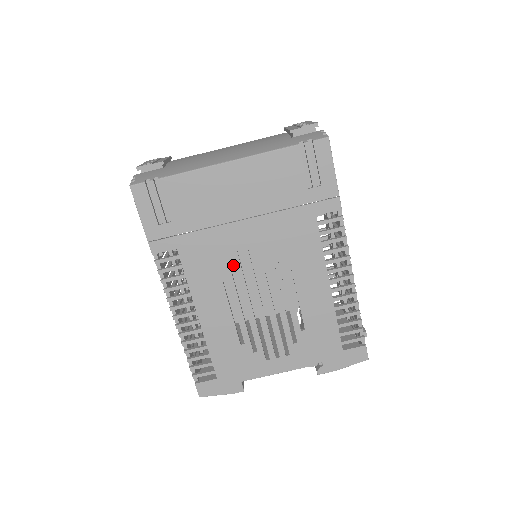
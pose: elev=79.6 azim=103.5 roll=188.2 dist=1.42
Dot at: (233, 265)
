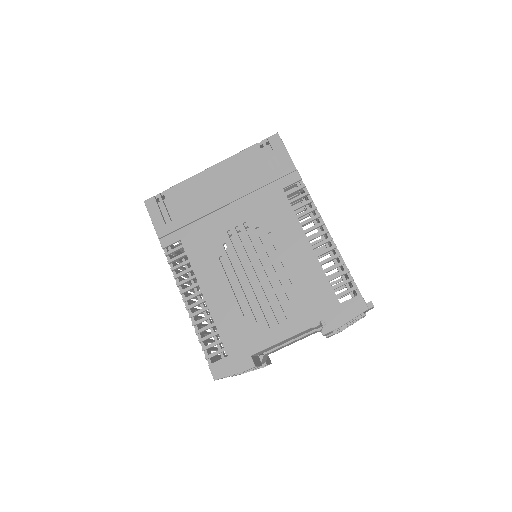
Dot at: occluded
